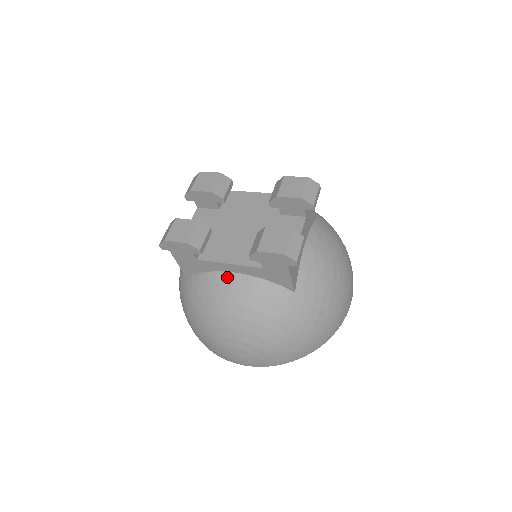
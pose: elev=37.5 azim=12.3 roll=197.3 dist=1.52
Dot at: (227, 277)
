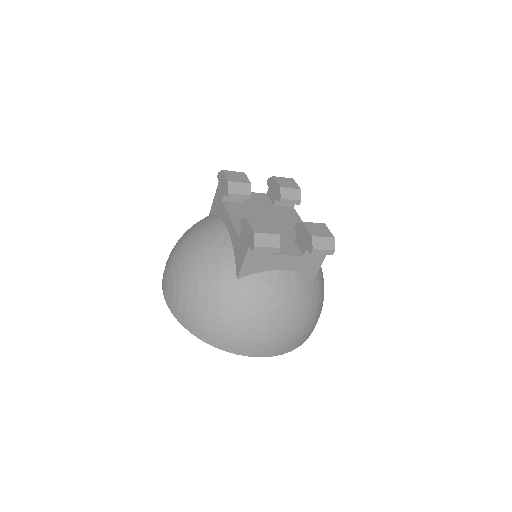
Dot at: (221, 228)
